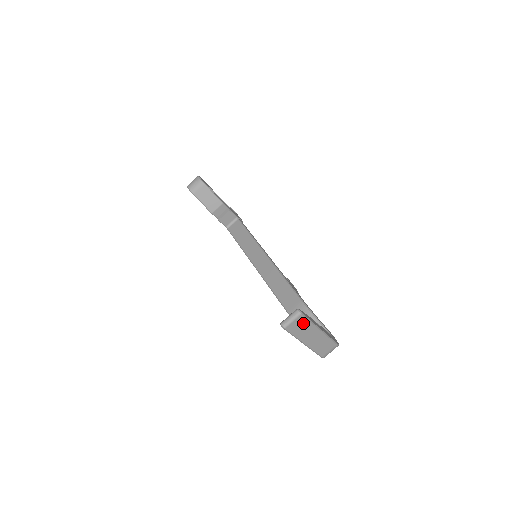
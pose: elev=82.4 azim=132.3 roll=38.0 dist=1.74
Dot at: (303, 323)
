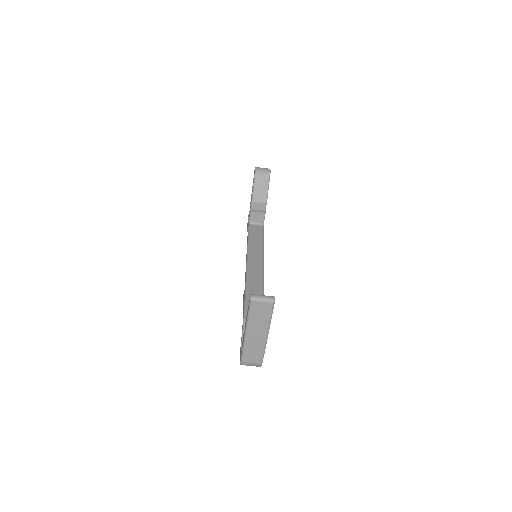
Dot at: (266, 312)
